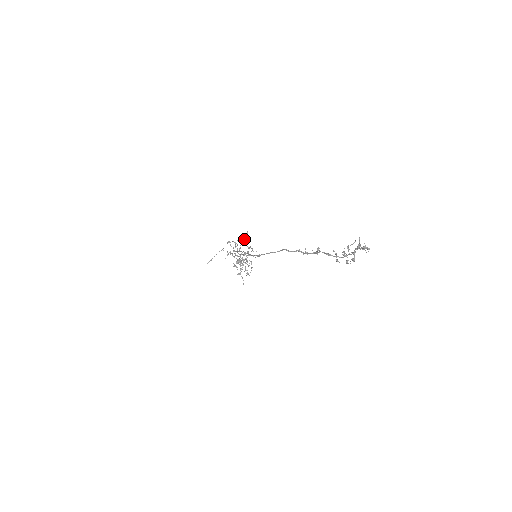
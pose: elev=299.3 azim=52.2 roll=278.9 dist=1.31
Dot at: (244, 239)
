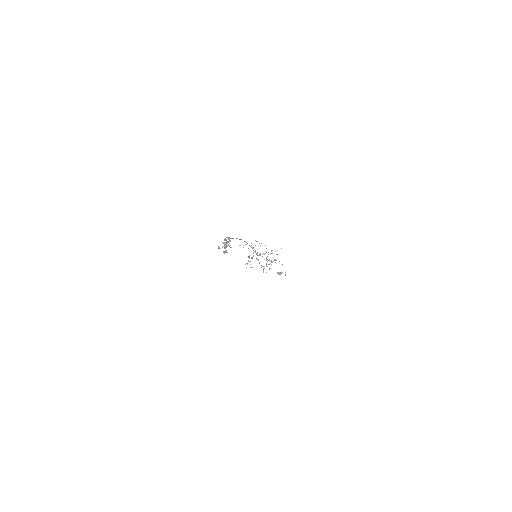
Dot at: (275, 251)
